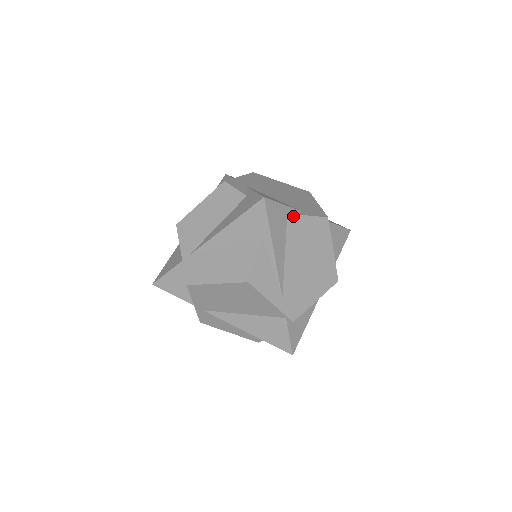
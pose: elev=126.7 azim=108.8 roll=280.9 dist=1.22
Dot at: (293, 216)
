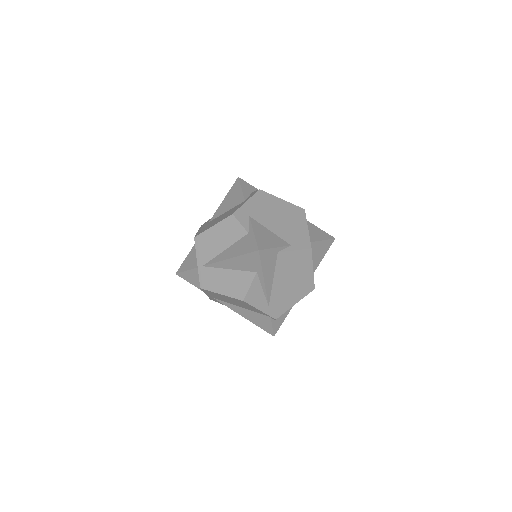
Dot at: (282, 253)
